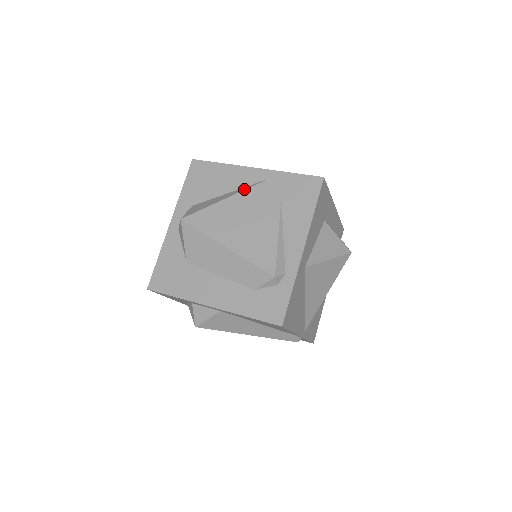
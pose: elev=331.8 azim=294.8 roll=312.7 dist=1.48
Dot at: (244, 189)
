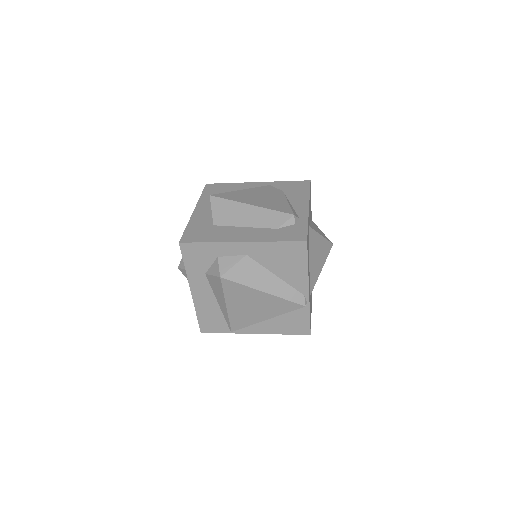
Dot at: (254, 188)
